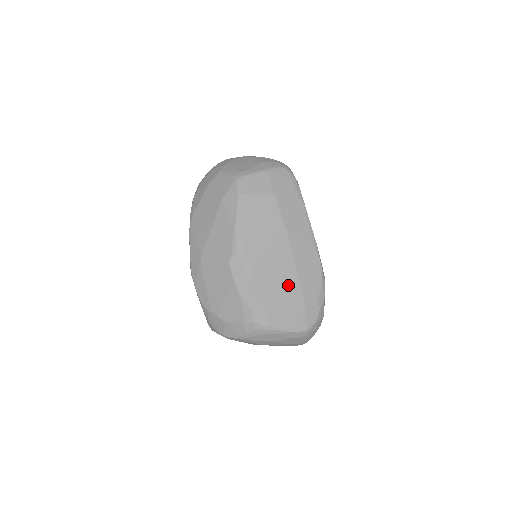
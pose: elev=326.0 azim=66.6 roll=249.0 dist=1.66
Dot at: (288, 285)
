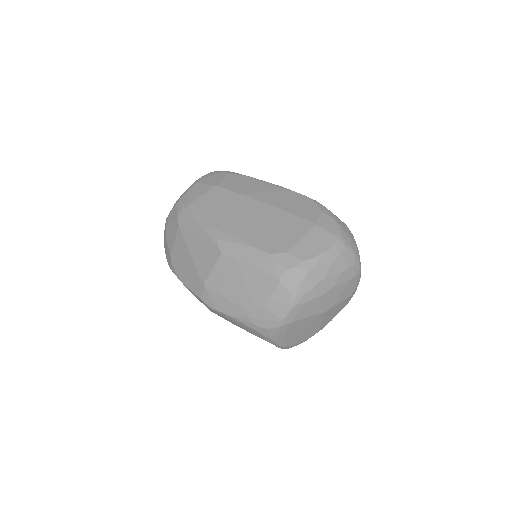
Dot at: (285, 223)
